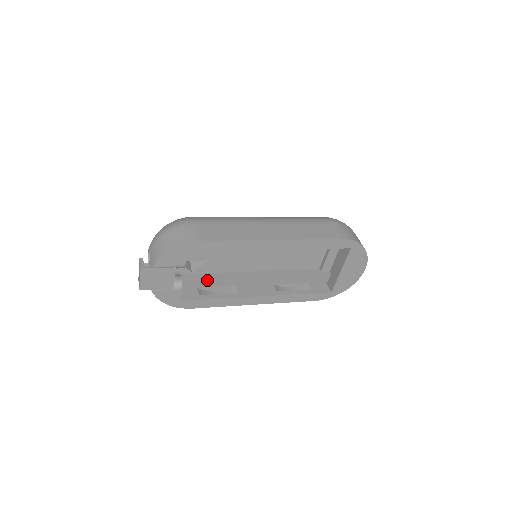
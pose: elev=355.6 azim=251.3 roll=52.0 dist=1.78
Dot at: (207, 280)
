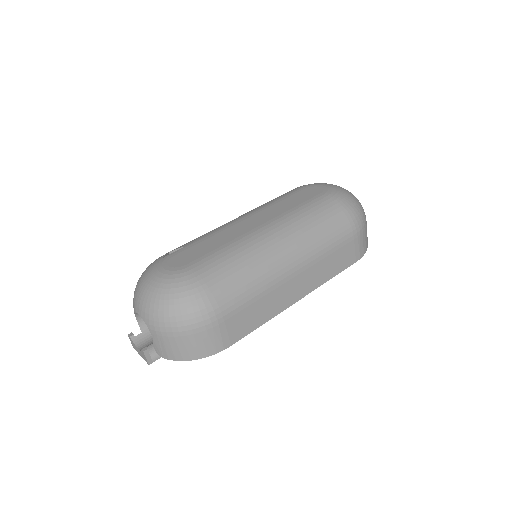
Dot at: occluded
